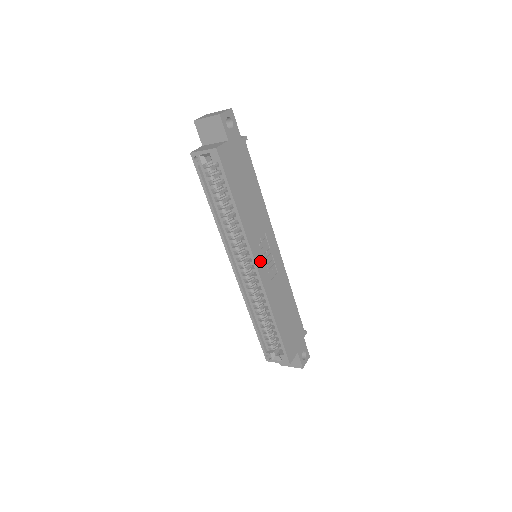
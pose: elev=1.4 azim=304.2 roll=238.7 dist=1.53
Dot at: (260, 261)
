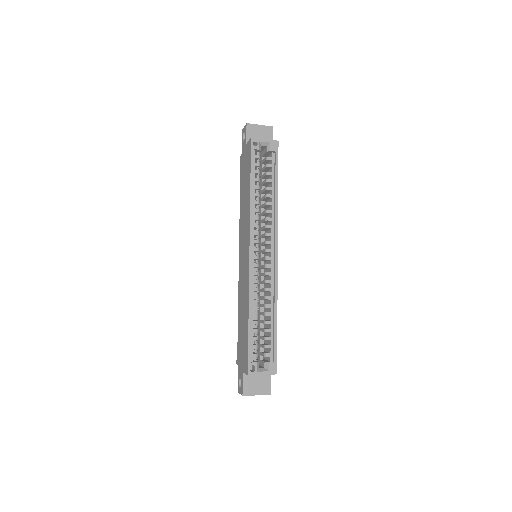
Dot at: occluded
